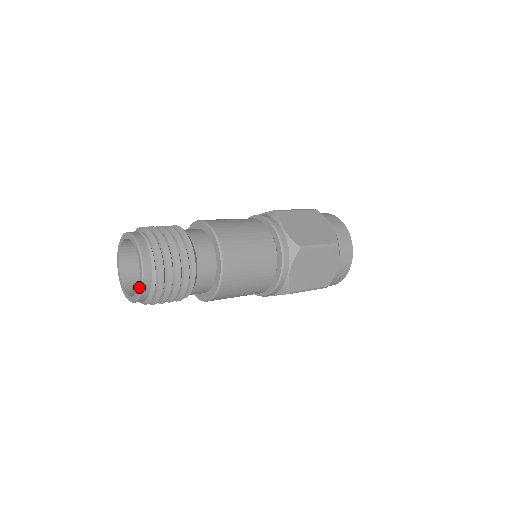
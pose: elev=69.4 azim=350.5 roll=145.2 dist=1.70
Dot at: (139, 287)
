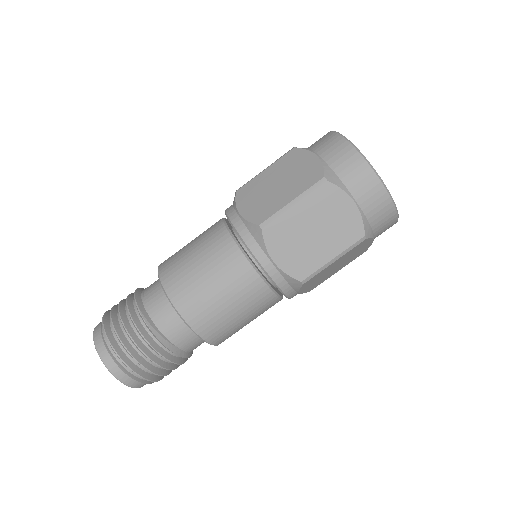
Dot at: occluded
